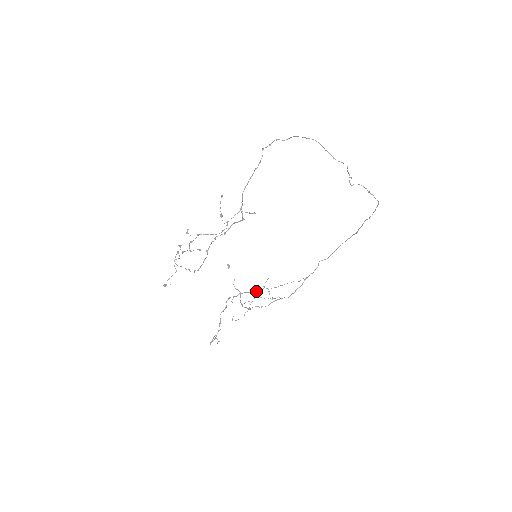
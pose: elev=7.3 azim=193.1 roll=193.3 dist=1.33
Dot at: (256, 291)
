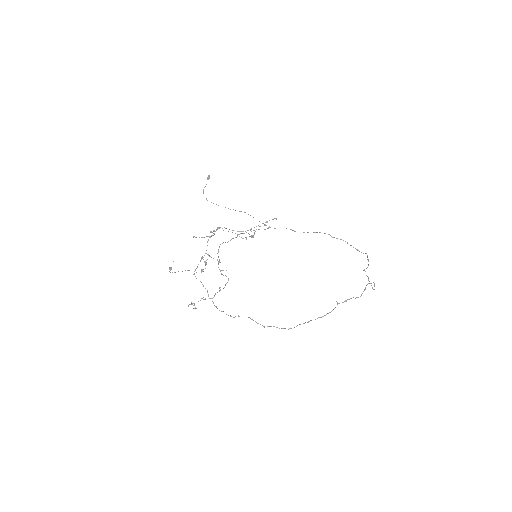
Dot at: occluded
